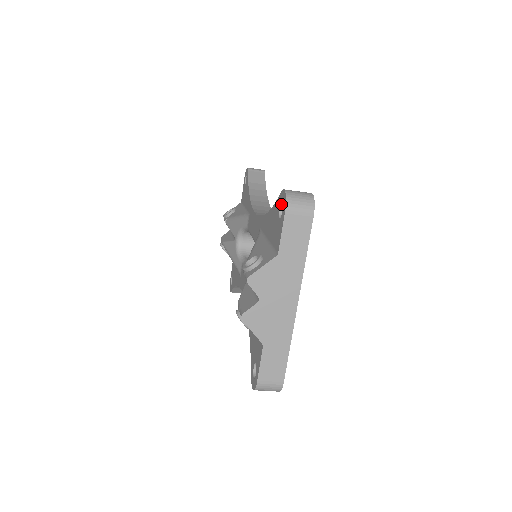
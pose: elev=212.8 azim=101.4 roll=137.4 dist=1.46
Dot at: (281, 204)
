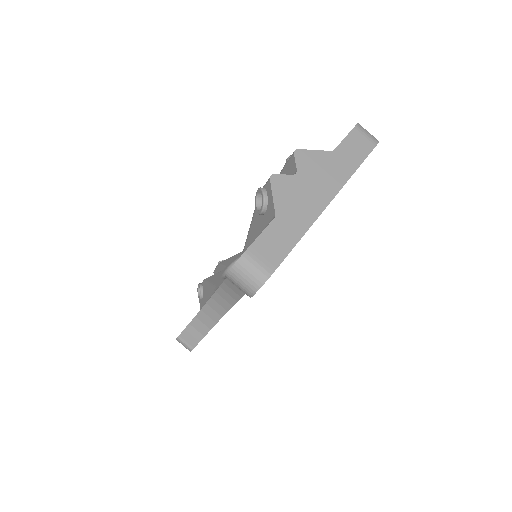
Dot at: occluded
